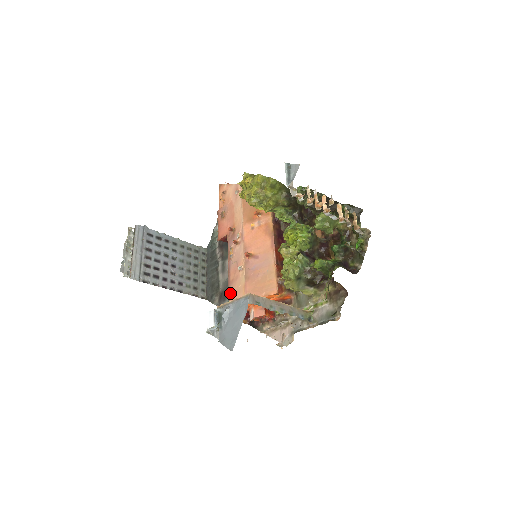
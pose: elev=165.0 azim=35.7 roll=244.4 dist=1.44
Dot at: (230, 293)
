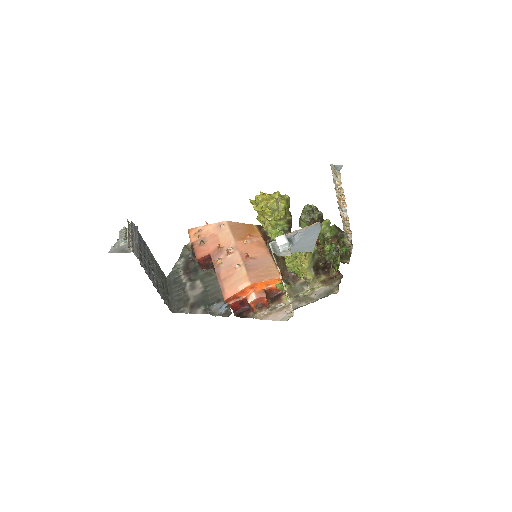
Dot at: (224, 286)
